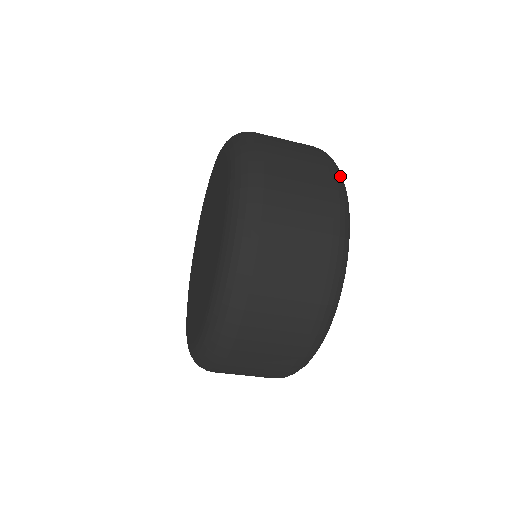
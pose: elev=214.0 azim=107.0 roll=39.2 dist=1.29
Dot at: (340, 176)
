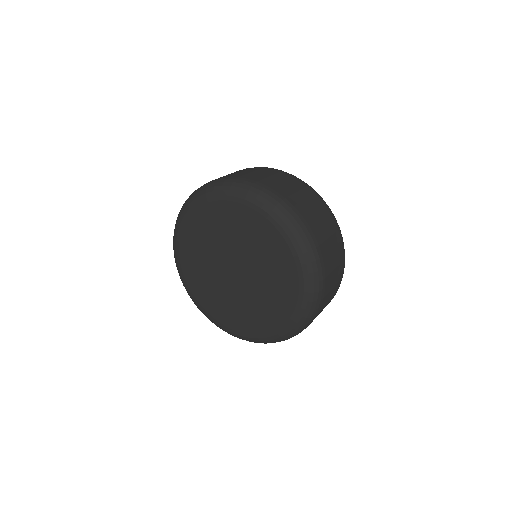
Dot at: occluded
